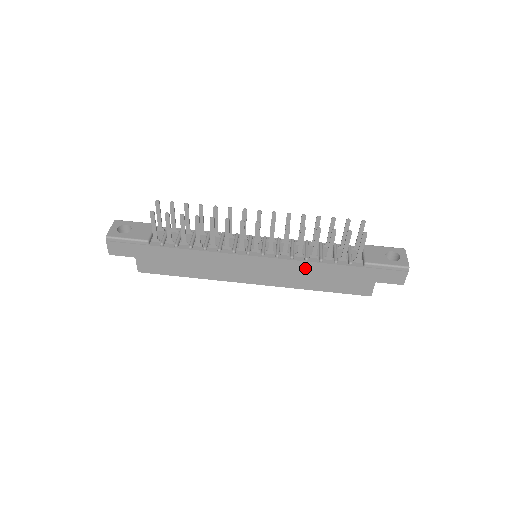
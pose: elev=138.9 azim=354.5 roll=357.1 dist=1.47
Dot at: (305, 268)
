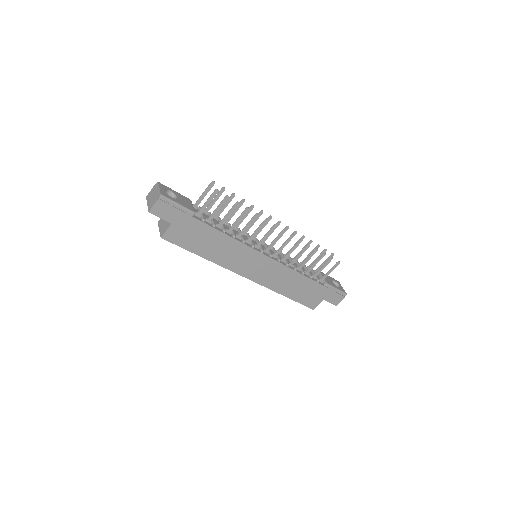
Dot at: (291, 276)
